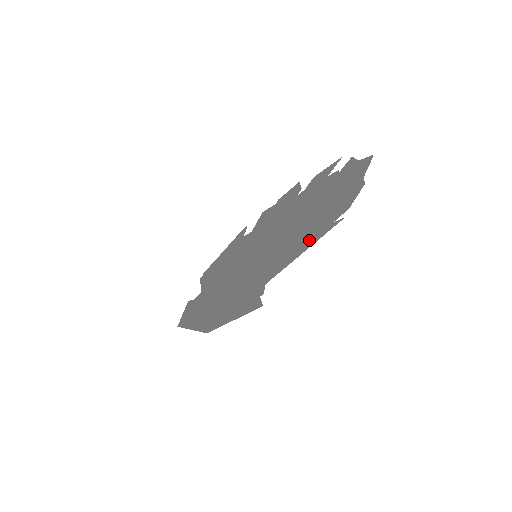
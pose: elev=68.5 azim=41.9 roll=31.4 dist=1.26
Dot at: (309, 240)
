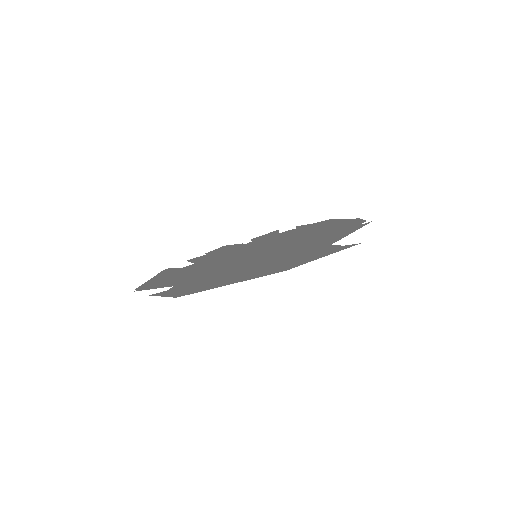
Dot at: (345, 231)
